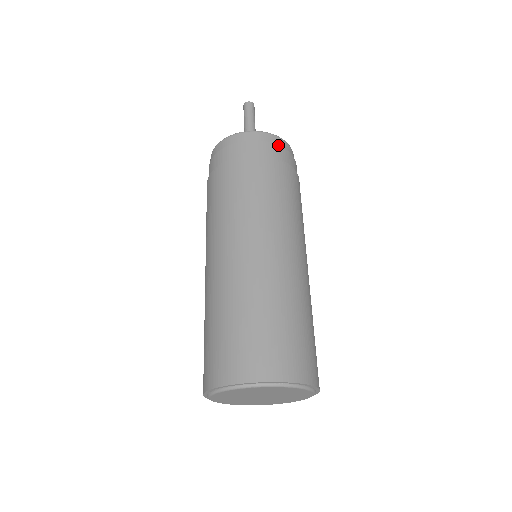
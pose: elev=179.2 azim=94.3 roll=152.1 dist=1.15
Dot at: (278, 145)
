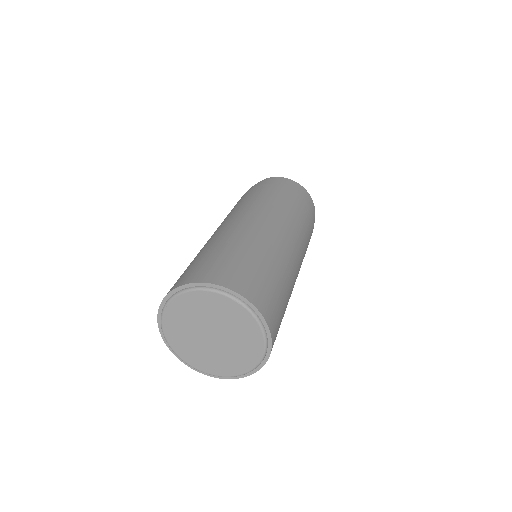
Dot at: (268, 180)
